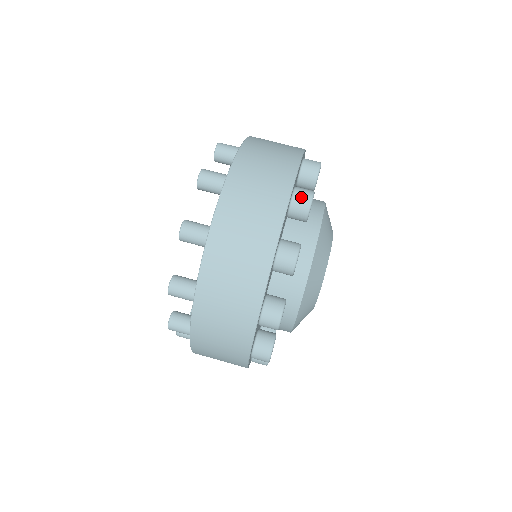
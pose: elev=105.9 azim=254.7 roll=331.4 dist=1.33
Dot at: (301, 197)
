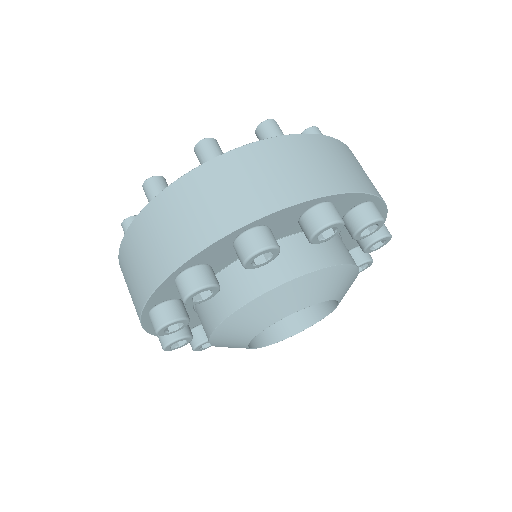
Dot at: (325, 211)
